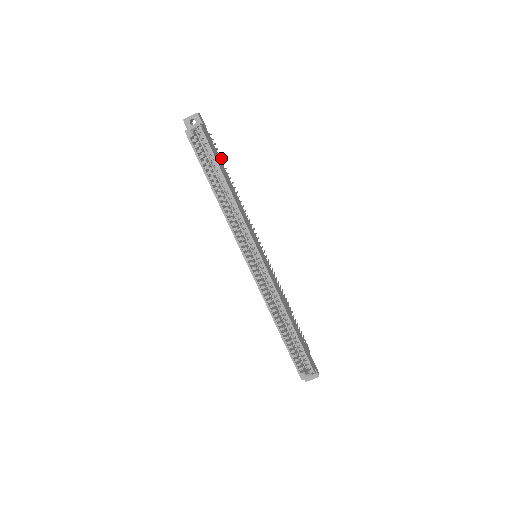
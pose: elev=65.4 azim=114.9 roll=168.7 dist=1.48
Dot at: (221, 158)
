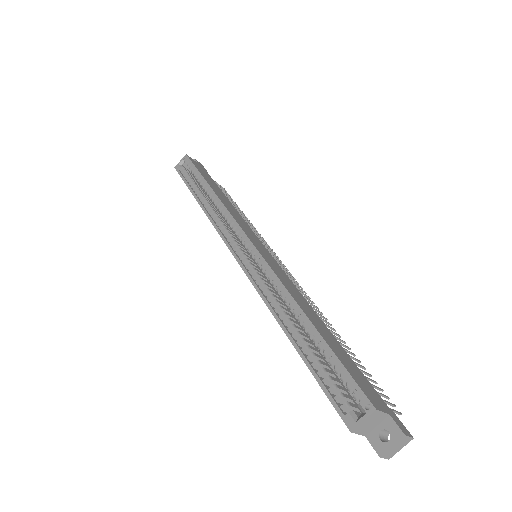
Dot at: (231, 199)
